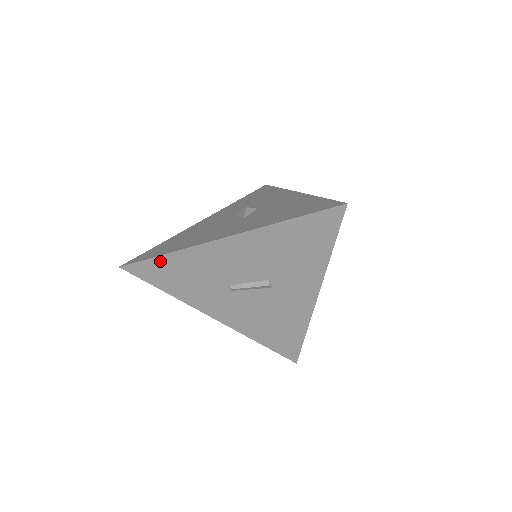
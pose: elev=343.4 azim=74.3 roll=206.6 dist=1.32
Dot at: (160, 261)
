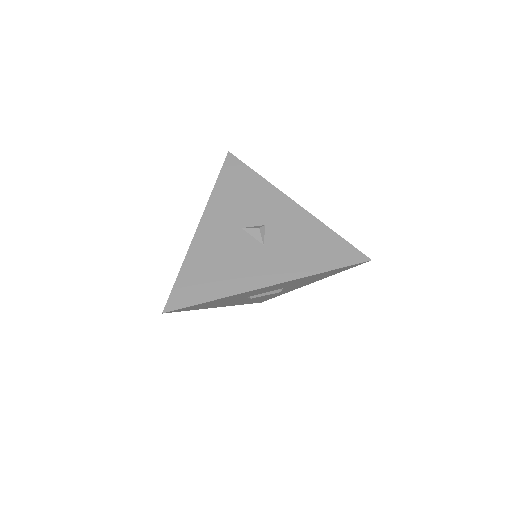
Dot at: (204, 303)
